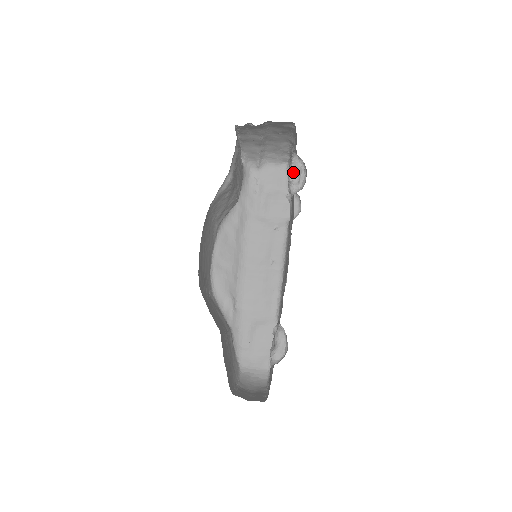
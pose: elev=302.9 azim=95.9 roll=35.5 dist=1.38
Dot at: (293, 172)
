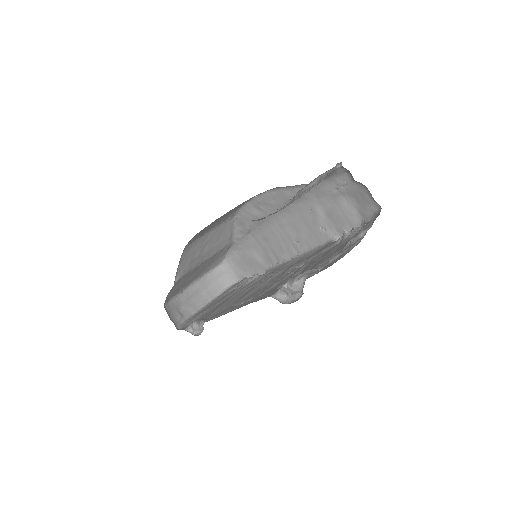
Dot at: (289, 288)
